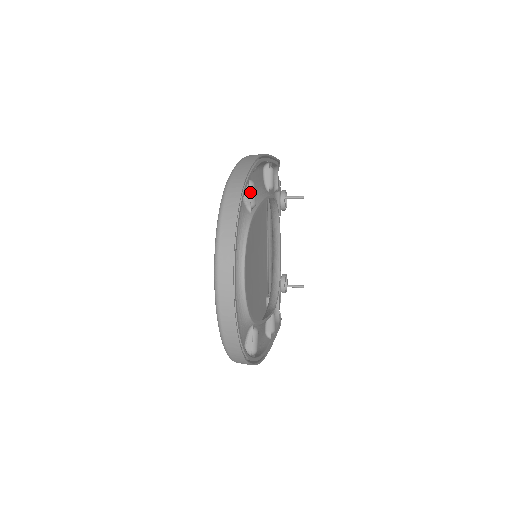
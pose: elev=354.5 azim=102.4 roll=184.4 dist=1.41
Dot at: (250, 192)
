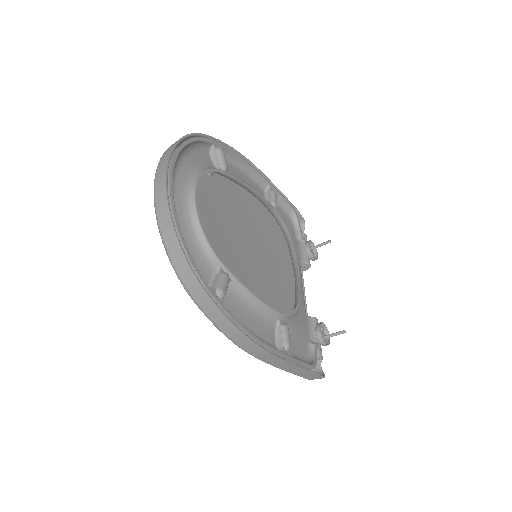
Dot at: (218, 154)
